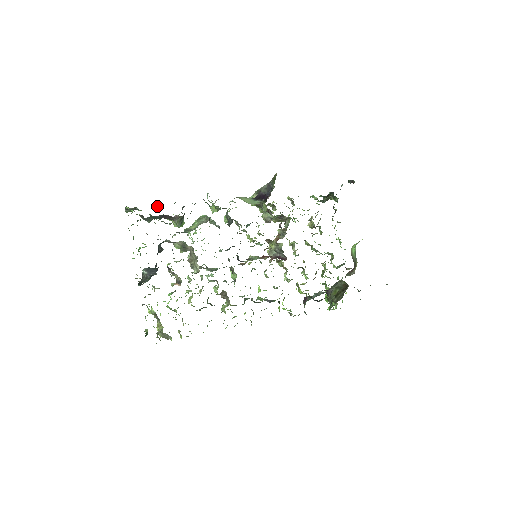
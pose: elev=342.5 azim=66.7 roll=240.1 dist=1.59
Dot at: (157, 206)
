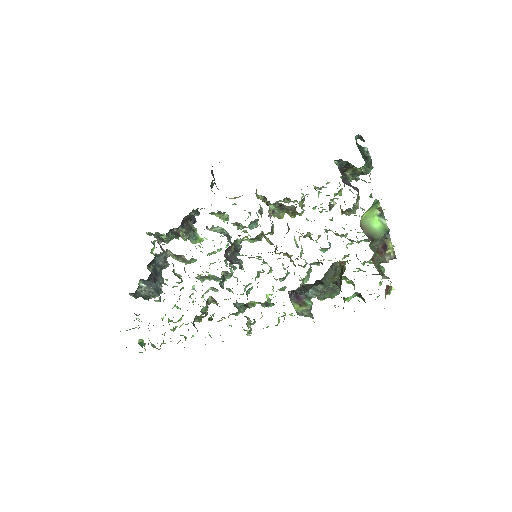
Dot at: occluded
